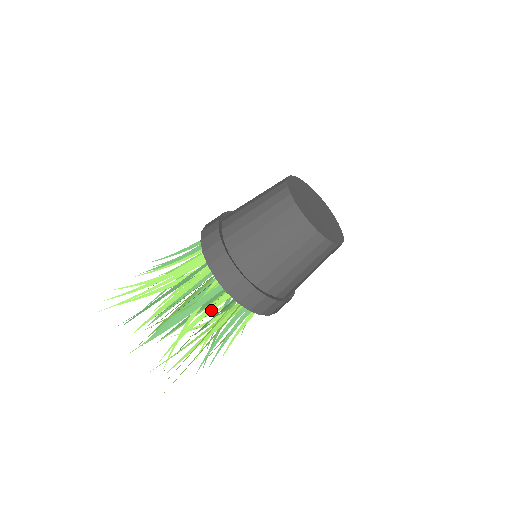
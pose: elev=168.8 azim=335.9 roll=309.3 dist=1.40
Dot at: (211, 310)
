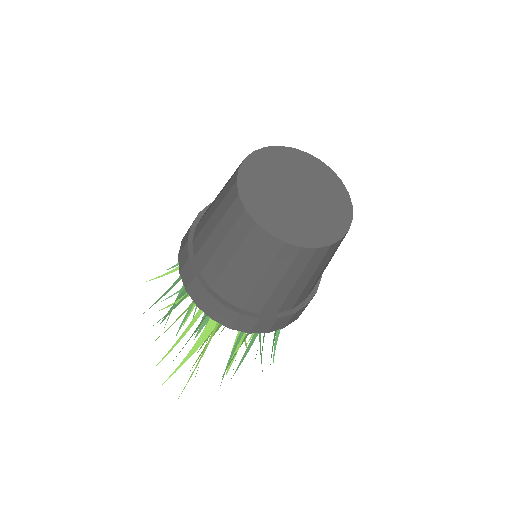
Dot at: occluded
